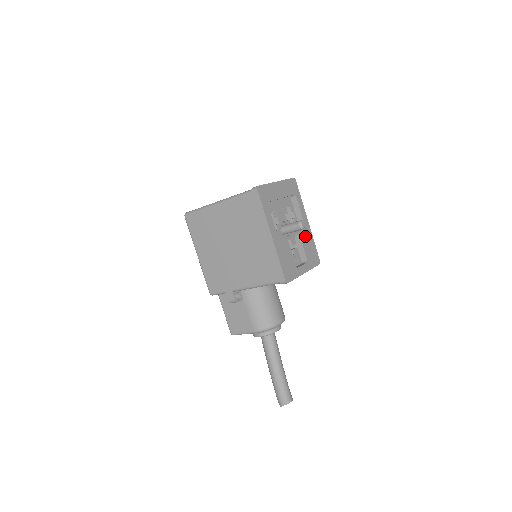
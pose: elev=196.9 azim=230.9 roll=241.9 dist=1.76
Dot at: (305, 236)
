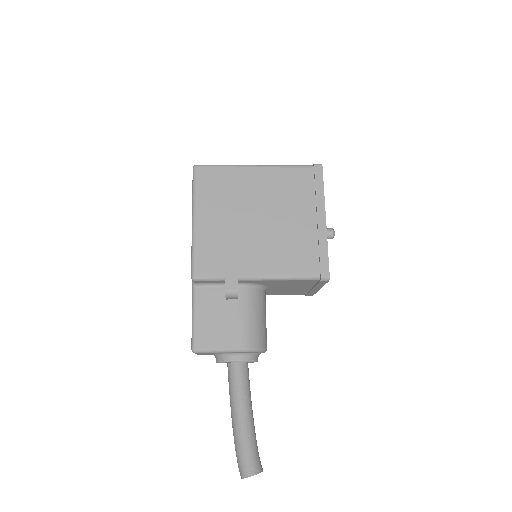
Dot at: occluded
